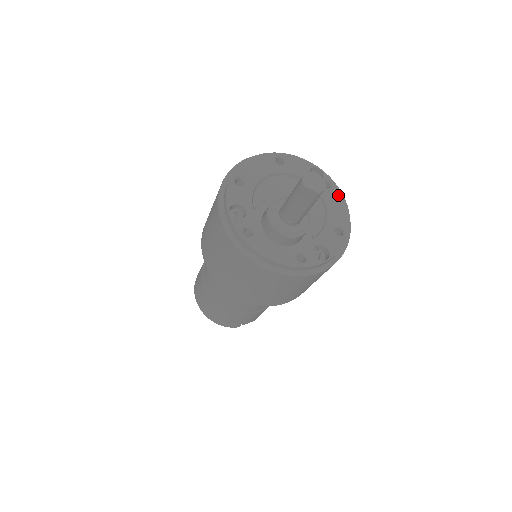
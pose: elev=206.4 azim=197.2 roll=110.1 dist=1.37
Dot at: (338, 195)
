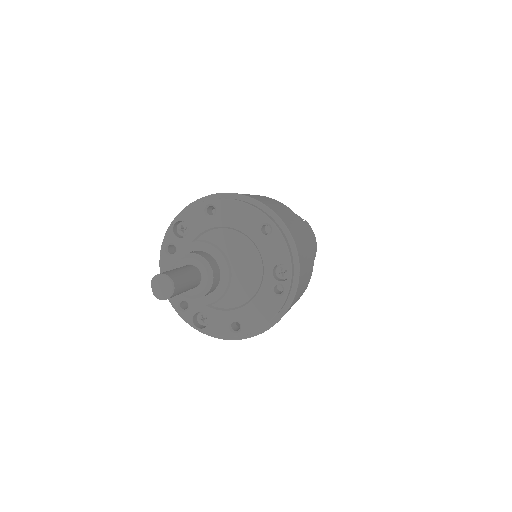
Dot at: (274, 307)
